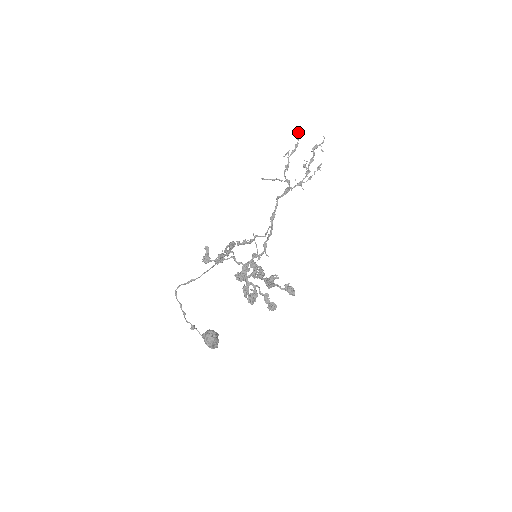
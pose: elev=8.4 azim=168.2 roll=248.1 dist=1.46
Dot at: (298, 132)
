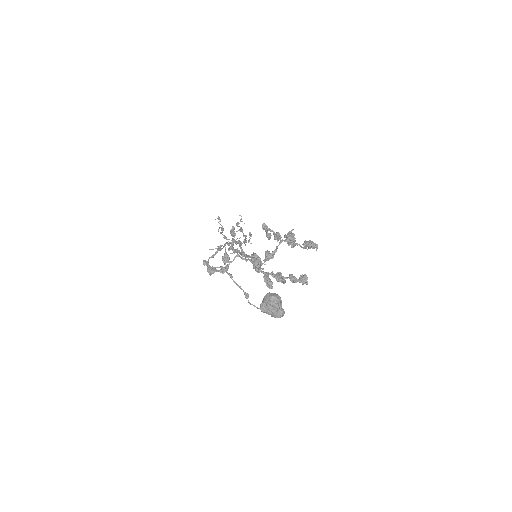
Dot at: (217, 218)
